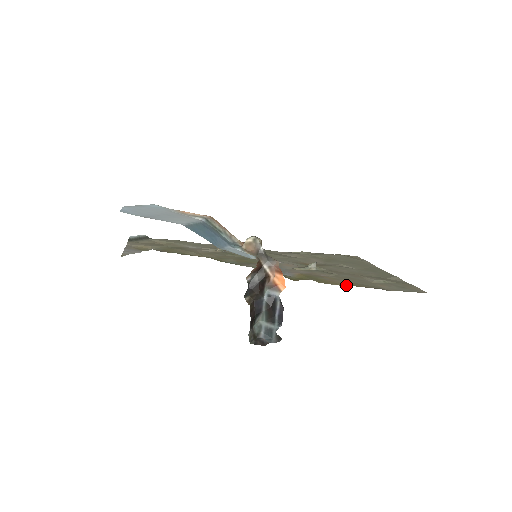
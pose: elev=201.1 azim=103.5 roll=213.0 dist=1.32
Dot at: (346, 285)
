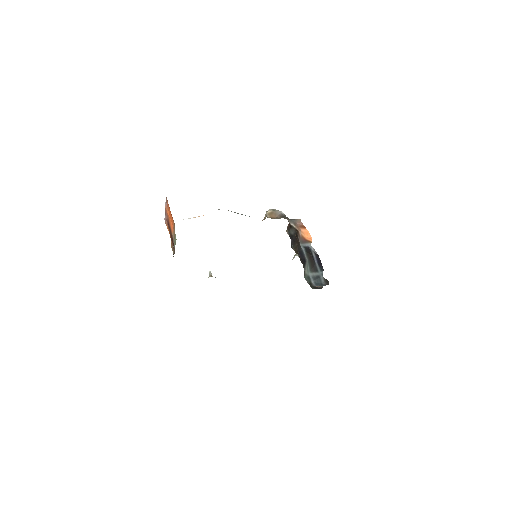
Dot at: occluded
